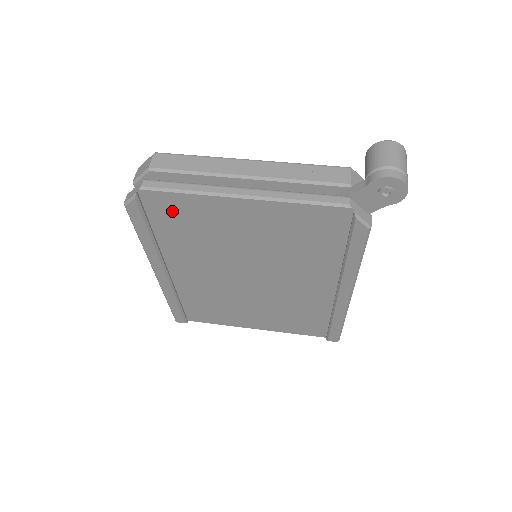
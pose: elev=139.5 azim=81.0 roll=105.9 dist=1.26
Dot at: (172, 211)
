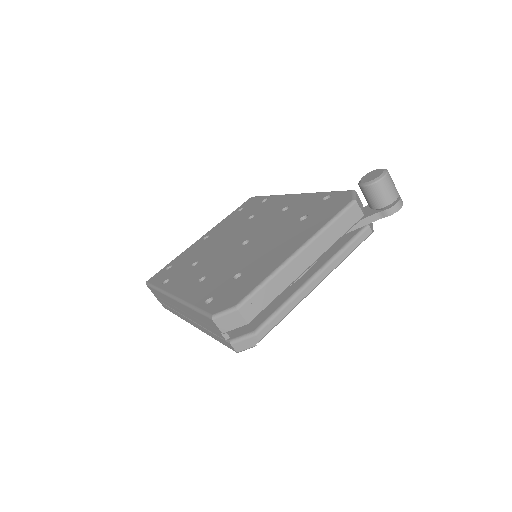
Dot at: occluded
